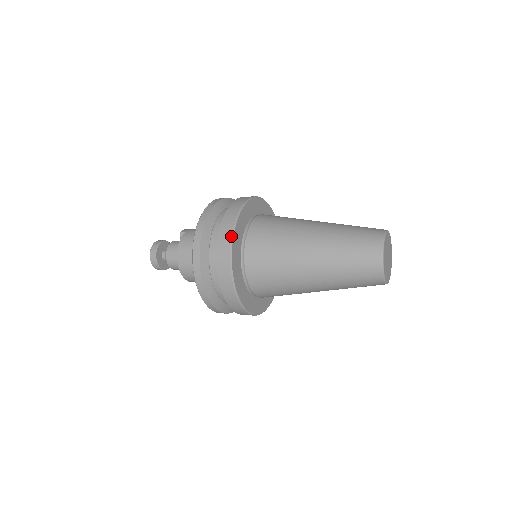
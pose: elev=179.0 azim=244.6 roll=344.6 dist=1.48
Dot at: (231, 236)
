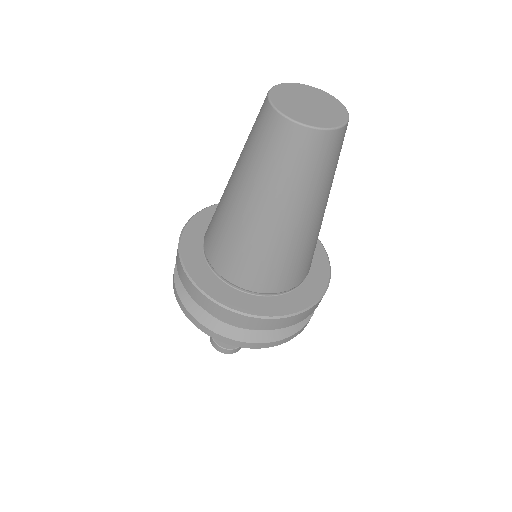
Dot at: occluded
